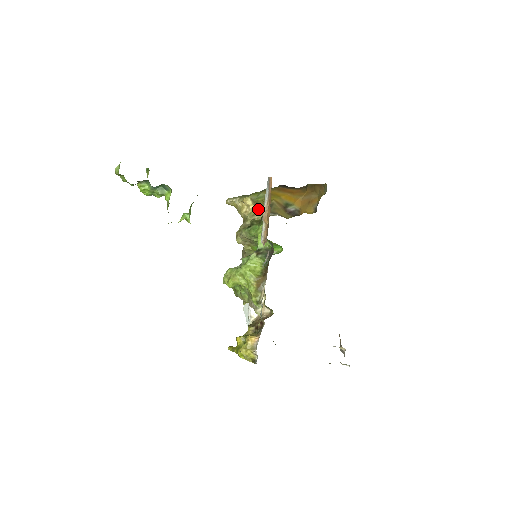
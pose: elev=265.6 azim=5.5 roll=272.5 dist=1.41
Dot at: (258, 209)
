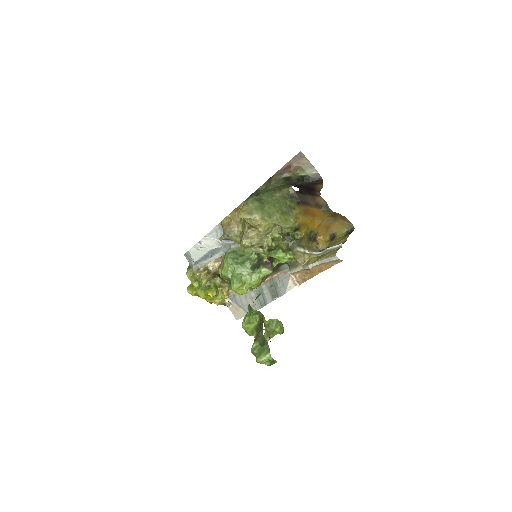
Dot at: occluded
